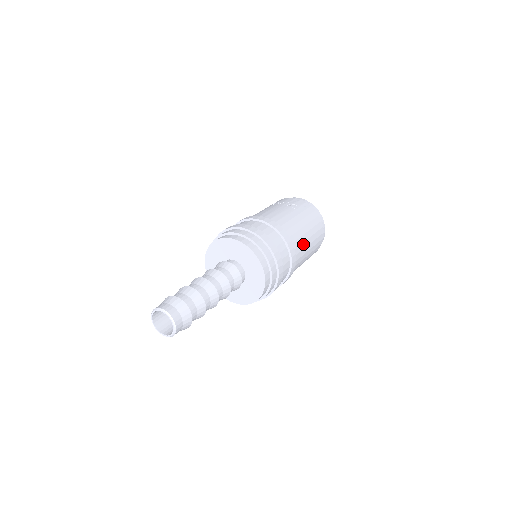
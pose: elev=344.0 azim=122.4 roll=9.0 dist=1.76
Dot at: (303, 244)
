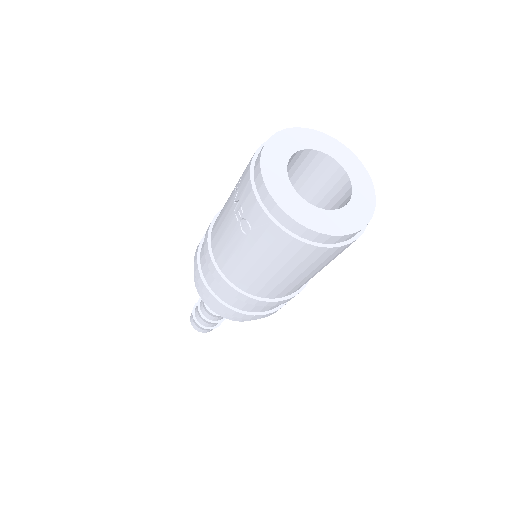
Dot at: (281, 284)
